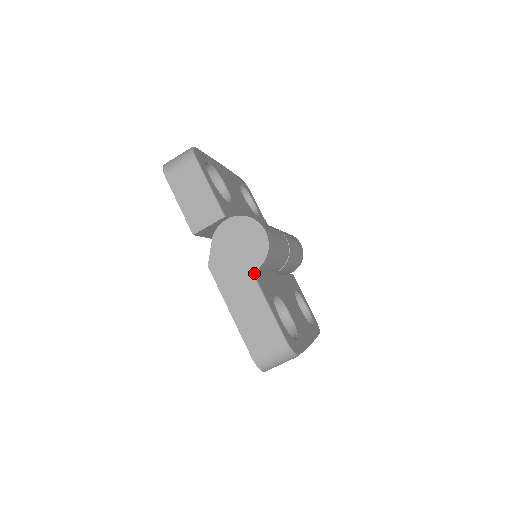
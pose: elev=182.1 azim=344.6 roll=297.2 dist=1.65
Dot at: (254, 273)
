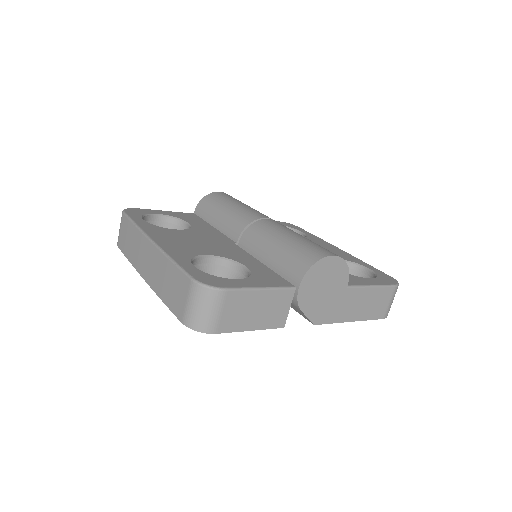
Dot at: occluded
